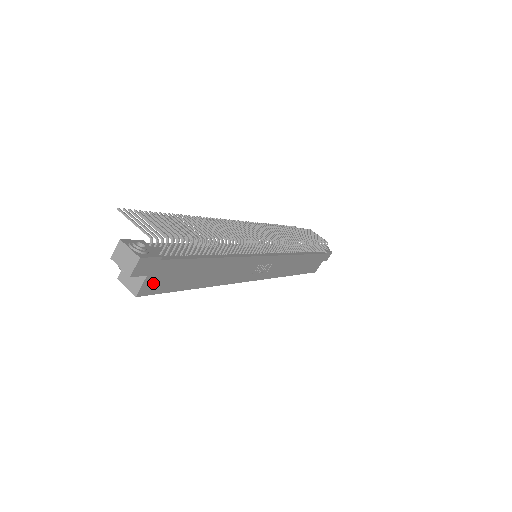
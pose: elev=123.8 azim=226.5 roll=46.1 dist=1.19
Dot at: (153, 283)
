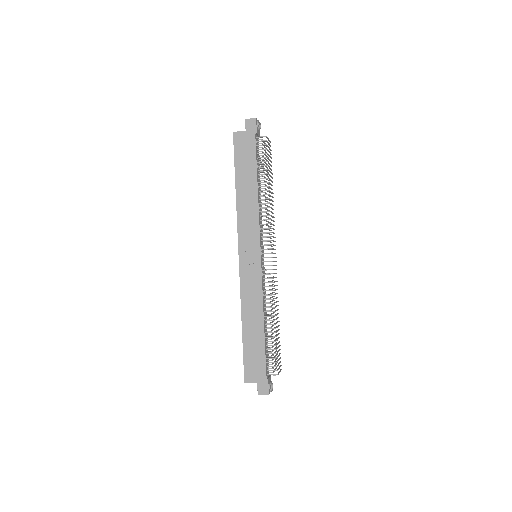
Dot at: (241, 139)
